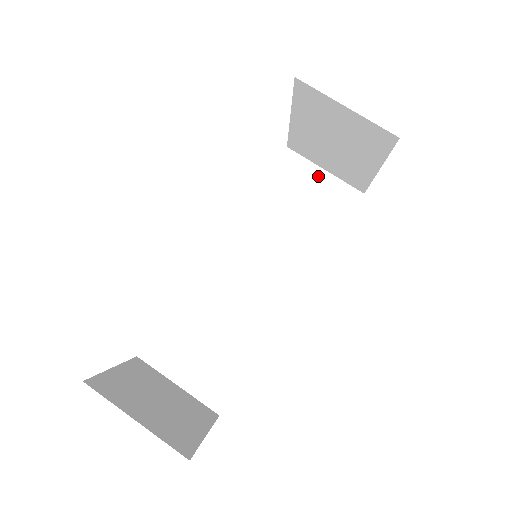
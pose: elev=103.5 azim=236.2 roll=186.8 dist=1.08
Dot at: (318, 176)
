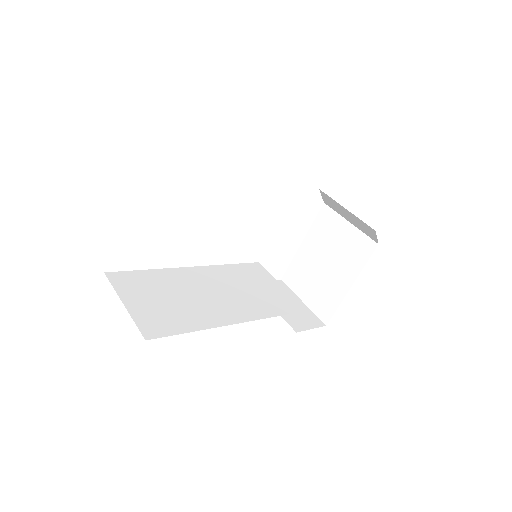
Dot at: occluded
